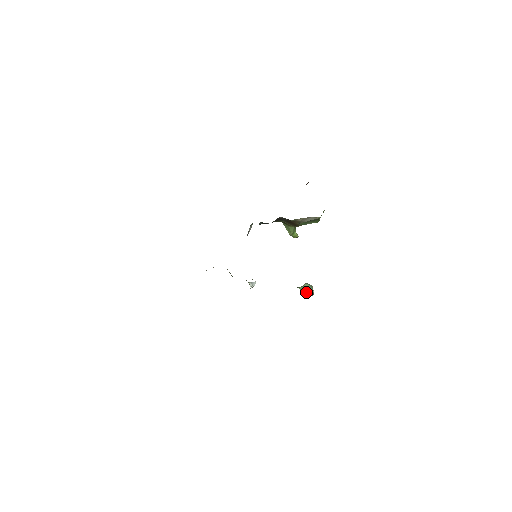
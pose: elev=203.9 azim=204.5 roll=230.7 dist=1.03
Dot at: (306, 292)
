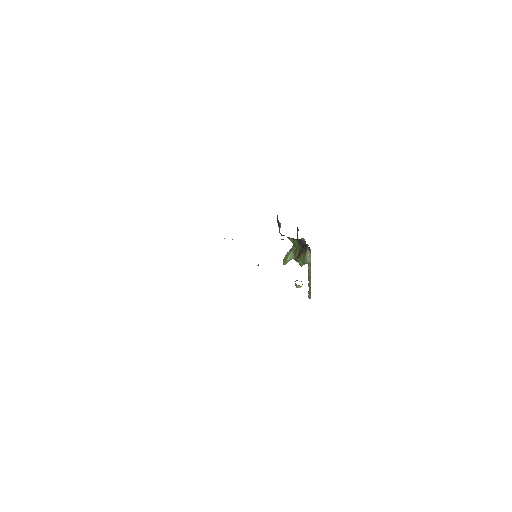
Dot at: occluded
